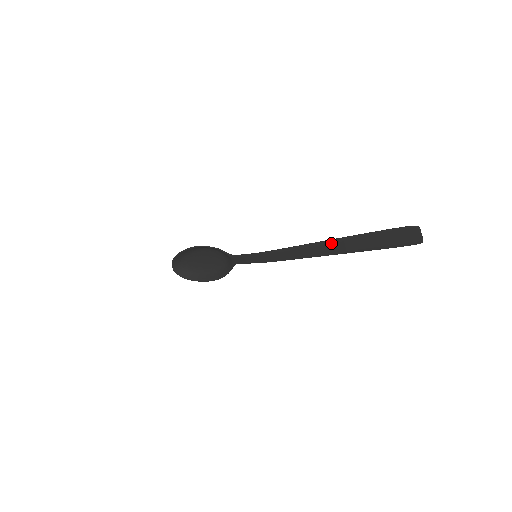
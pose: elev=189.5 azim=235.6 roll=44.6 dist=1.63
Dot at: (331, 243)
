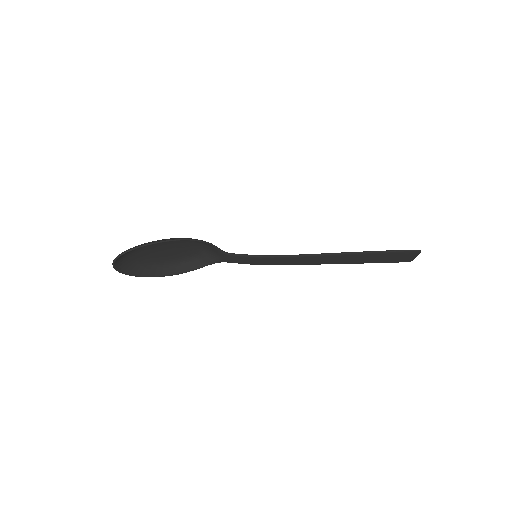
Dot at: (351, 255)
